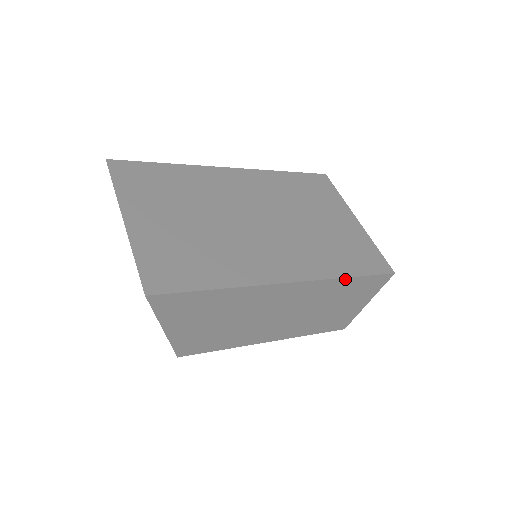
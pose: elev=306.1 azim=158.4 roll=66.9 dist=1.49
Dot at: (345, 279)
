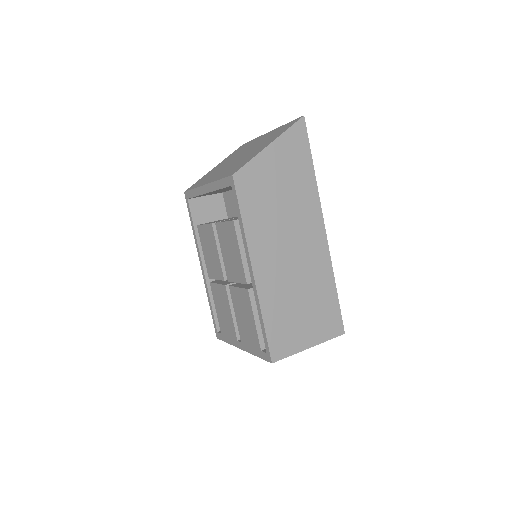
Dot at: (333, 281)
